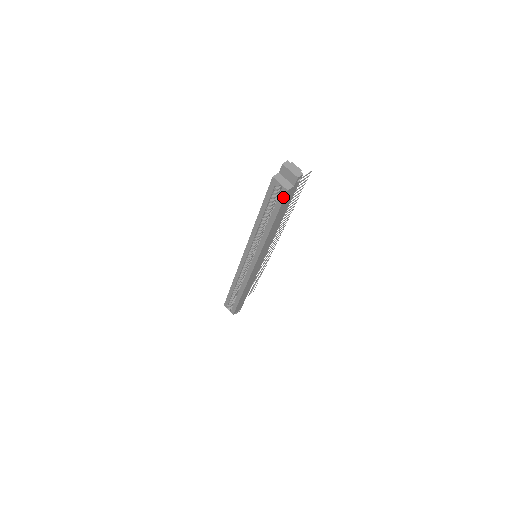
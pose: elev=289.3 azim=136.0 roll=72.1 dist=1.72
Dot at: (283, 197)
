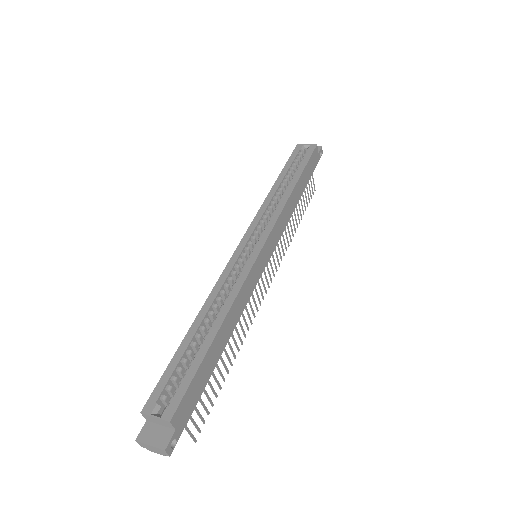
Dot at: (312, 151)
